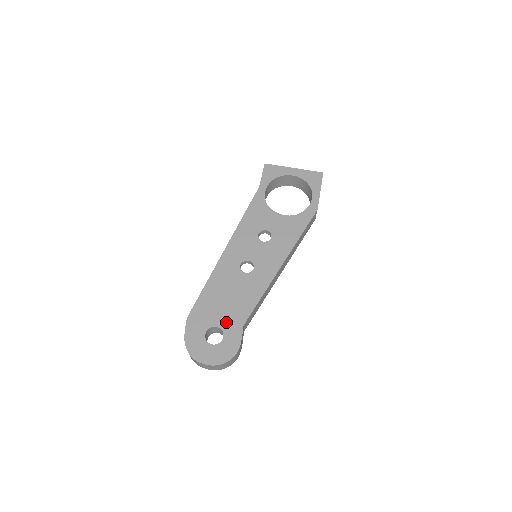
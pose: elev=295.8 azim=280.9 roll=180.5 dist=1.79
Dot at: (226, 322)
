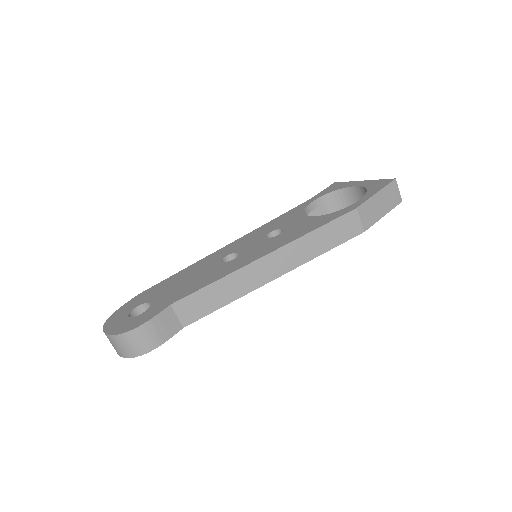
Dot at: (161, 300)
